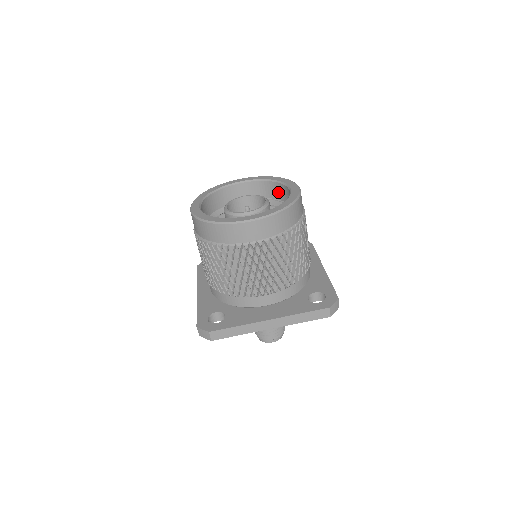
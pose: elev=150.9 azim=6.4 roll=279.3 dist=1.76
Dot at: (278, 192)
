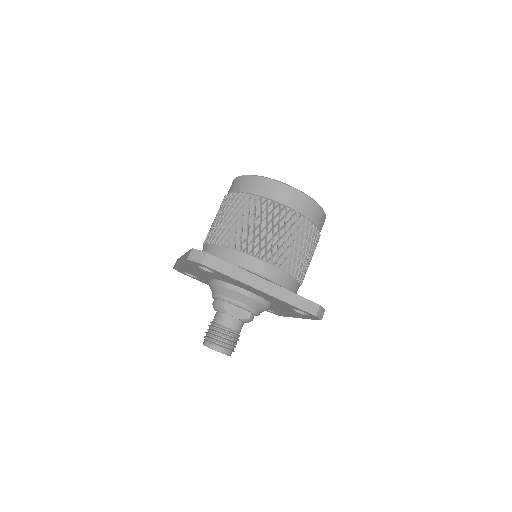
Dot at: occluded
